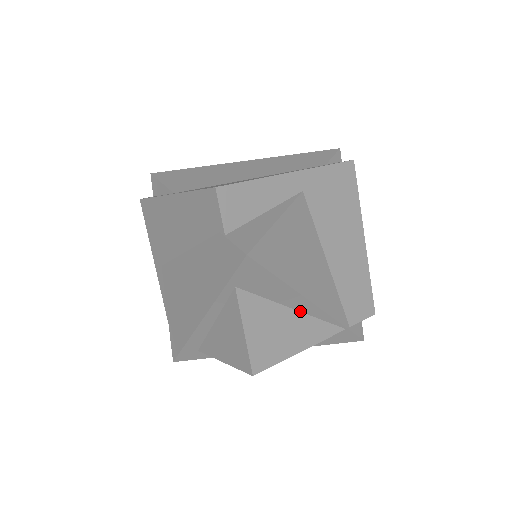
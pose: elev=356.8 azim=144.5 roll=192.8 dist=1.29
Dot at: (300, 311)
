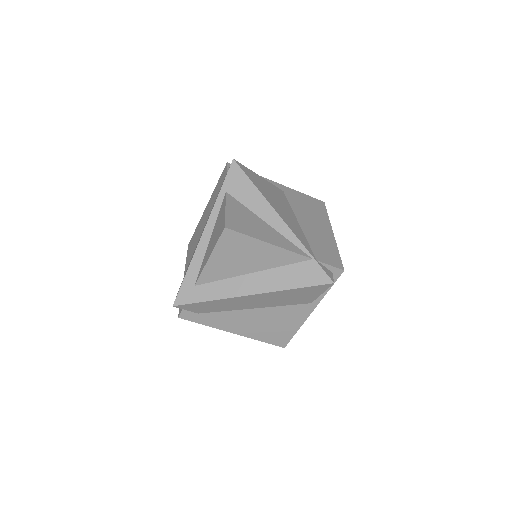
Dot at: (272, 227)
